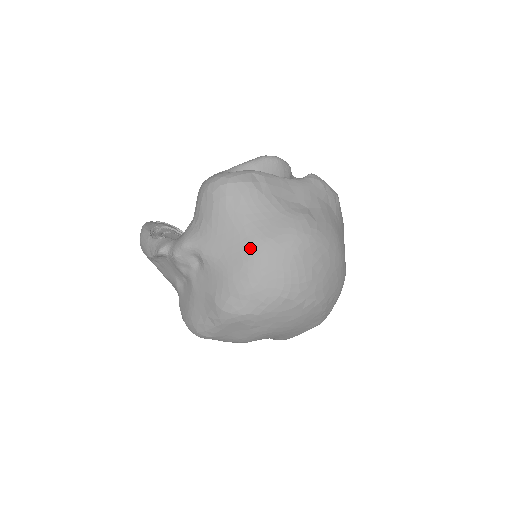
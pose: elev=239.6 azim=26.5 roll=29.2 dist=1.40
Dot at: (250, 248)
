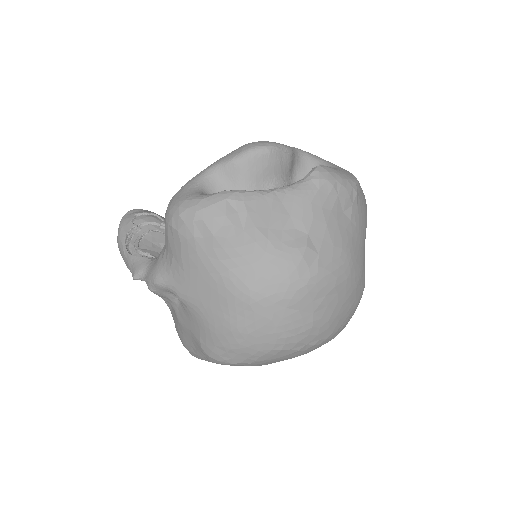
Dot at: (231, 302)
